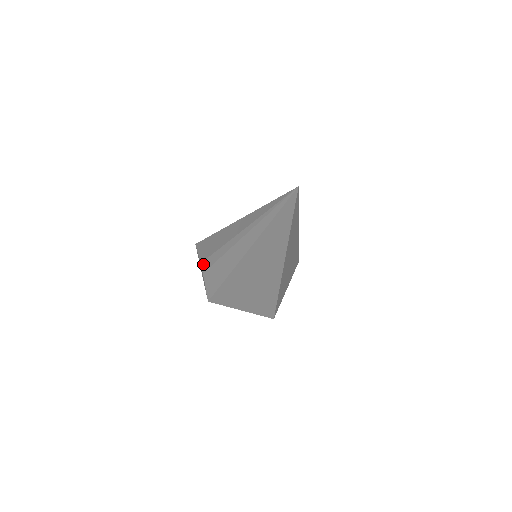
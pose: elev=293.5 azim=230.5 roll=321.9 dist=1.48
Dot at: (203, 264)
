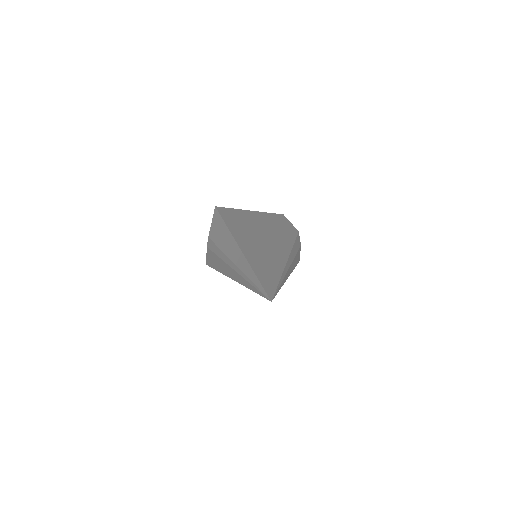
Dot at: (209, 241)
